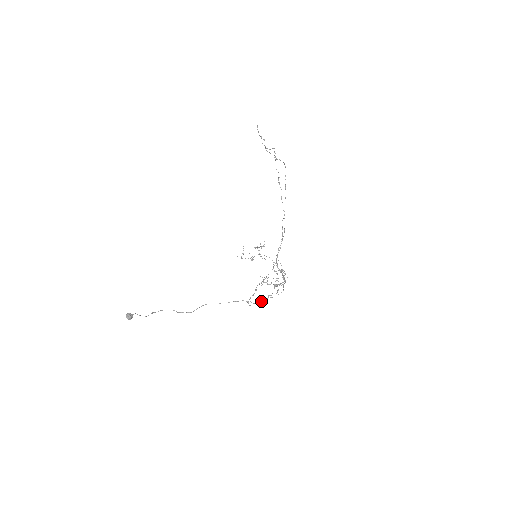
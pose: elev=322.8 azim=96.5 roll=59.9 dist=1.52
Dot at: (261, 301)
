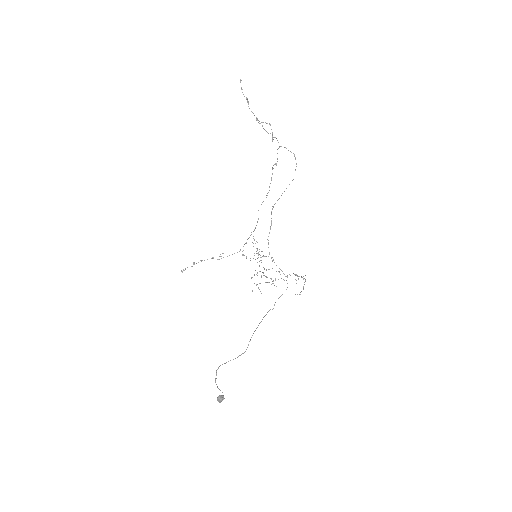
Dot at: occluded
